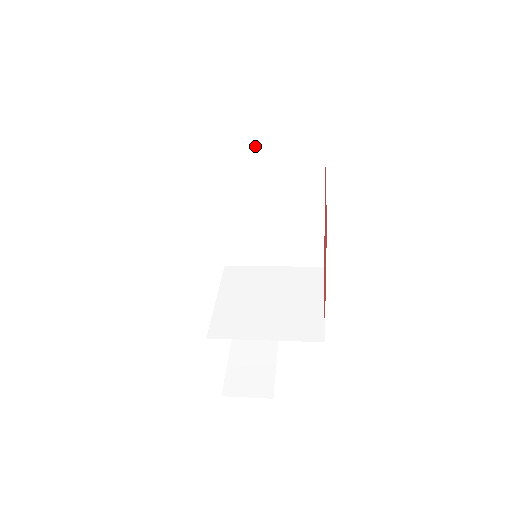
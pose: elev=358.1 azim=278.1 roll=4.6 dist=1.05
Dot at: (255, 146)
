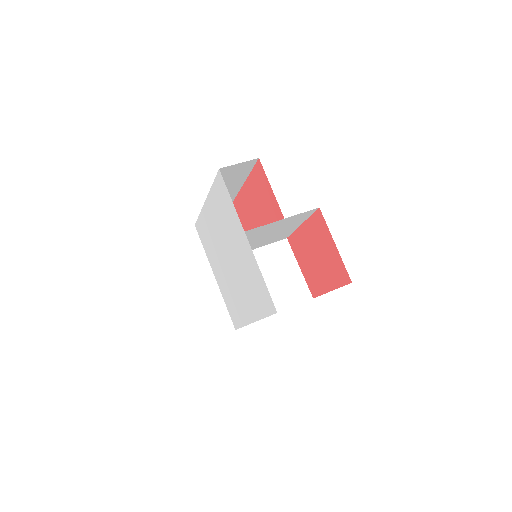
Dot at: (237, 174)
